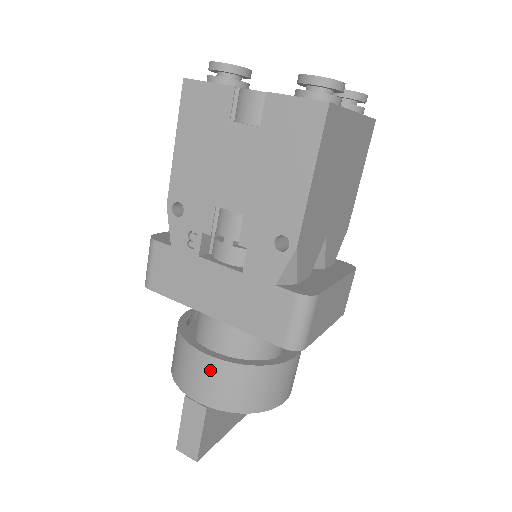
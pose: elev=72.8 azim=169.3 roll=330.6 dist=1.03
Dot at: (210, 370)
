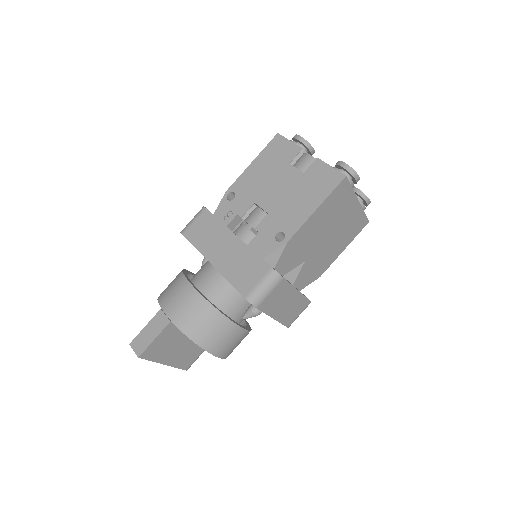
Dot at: (189, 297)
